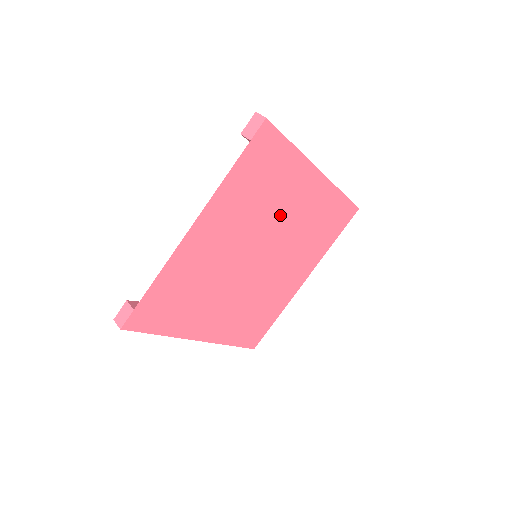
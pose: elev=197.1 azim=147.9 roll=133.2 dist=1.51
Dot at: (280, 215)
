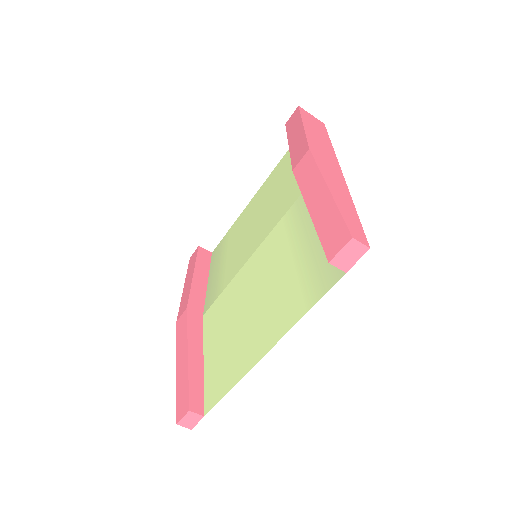
Dot at: occluded
